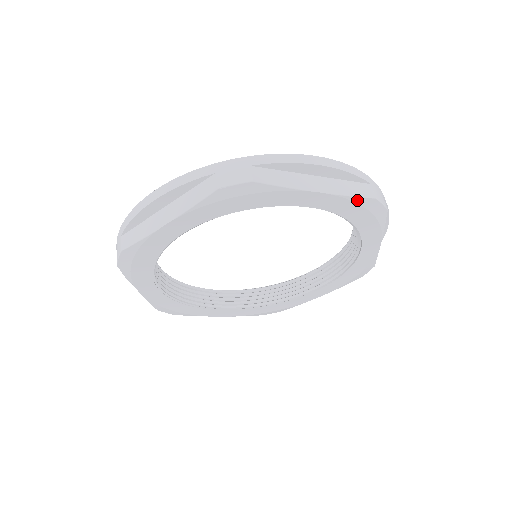
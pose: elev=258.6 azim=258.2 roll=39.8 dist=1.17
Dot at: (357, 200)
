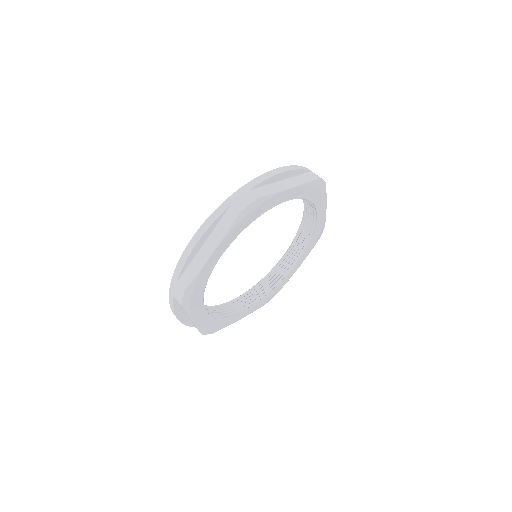
Dot at: (311, 183)
